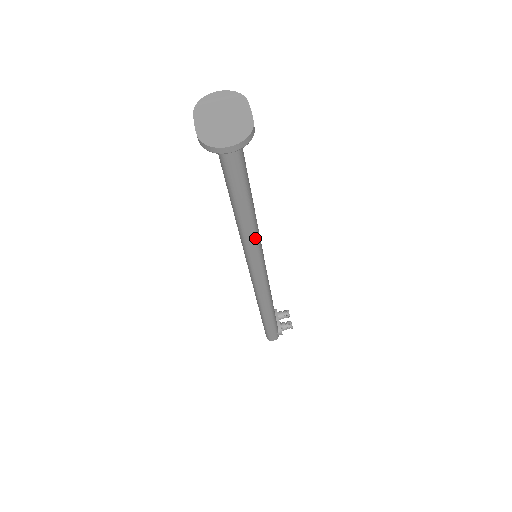
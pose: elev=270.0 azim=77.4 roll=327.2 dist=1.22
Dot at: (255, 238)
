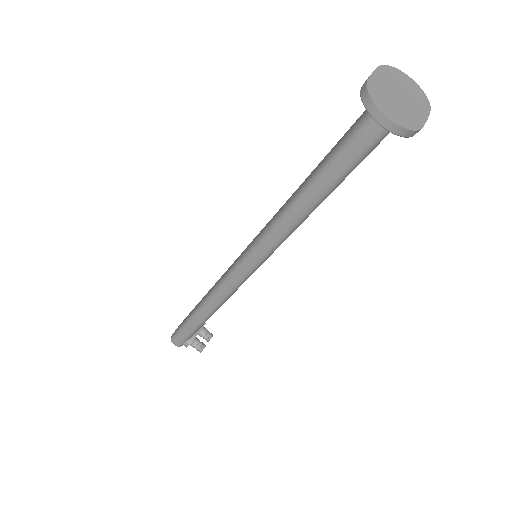
Dot at: (283, 235)
